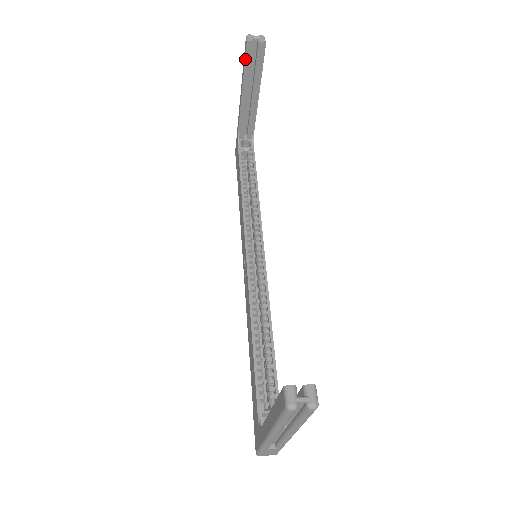
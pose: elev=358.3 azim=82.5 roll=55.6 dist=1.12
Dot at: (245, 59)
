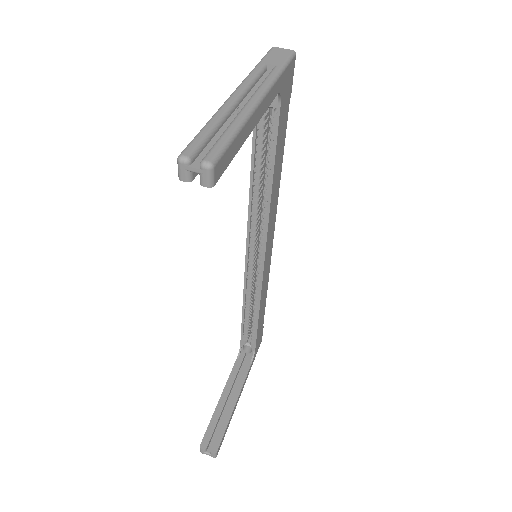
Dot at: occluded
